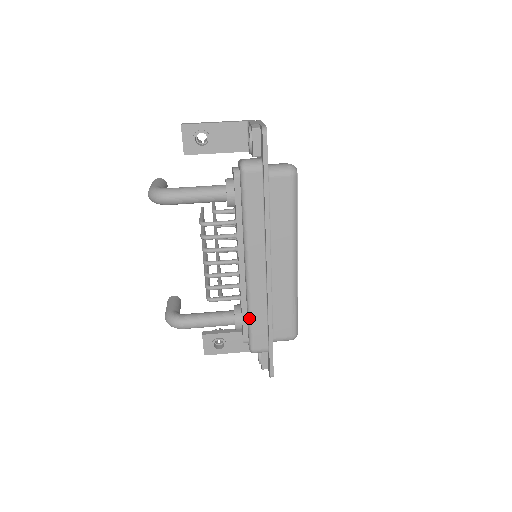
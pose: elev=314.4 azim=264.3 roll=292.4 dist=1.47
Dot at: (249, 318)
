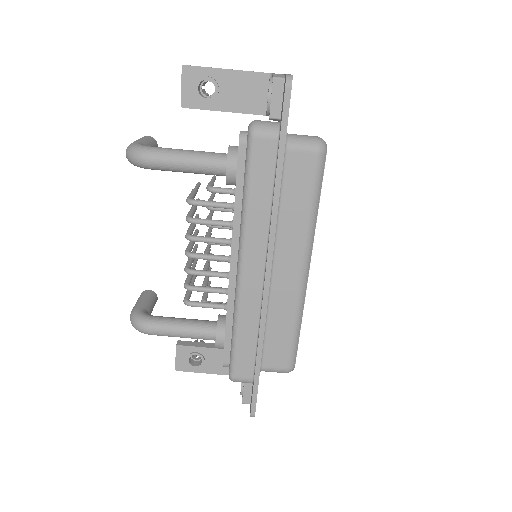
Dot at: (233, 336)
